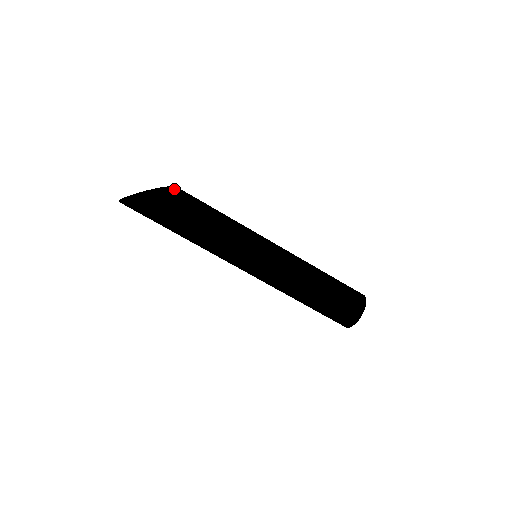
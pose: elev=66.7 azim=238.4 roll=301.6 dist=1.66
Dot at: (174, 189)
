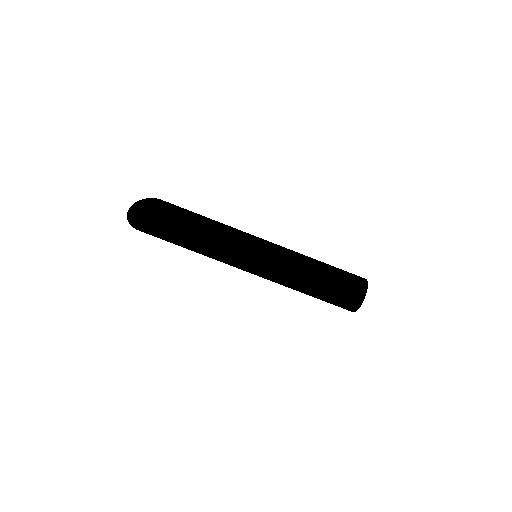
Dot at: occluded
